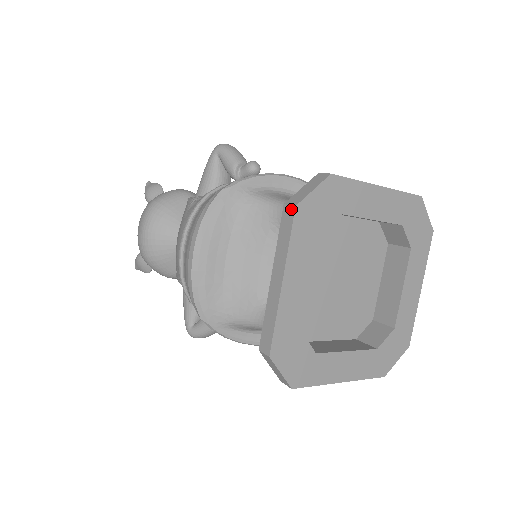
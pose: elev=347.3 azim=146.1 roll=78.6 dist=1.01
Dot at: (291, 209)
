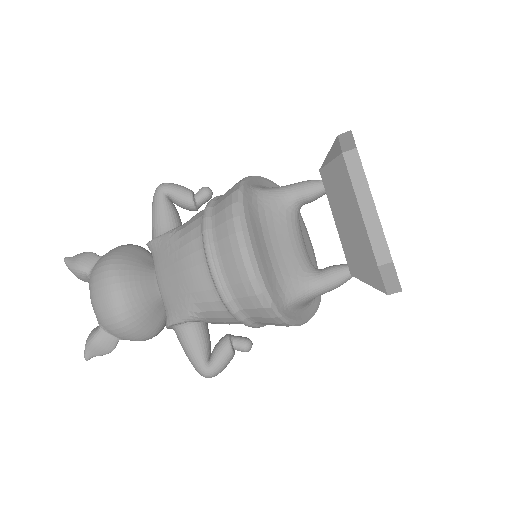
Dot at: (353, 152)
